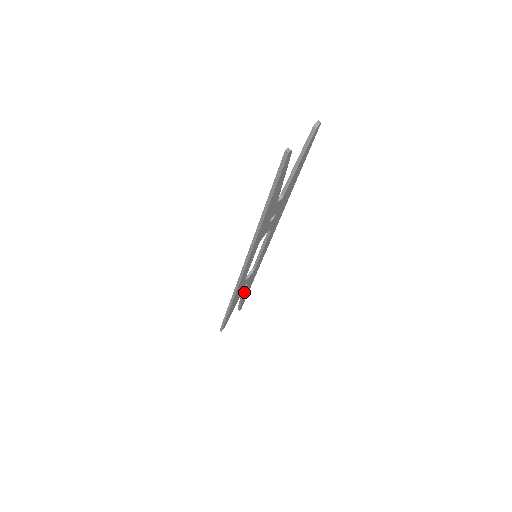
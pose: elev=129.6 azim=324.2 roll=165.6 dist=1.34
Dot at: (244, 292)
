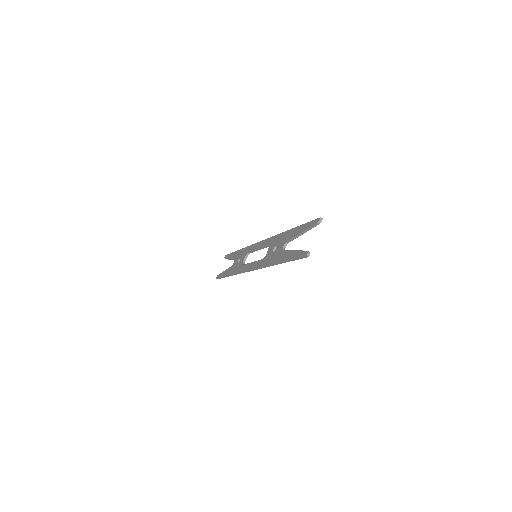
Dot at: occluded
